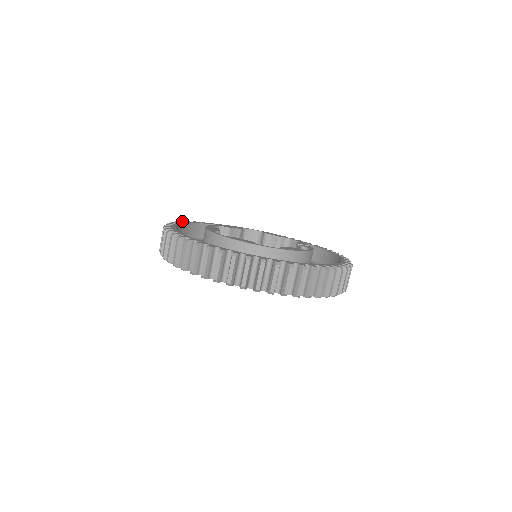
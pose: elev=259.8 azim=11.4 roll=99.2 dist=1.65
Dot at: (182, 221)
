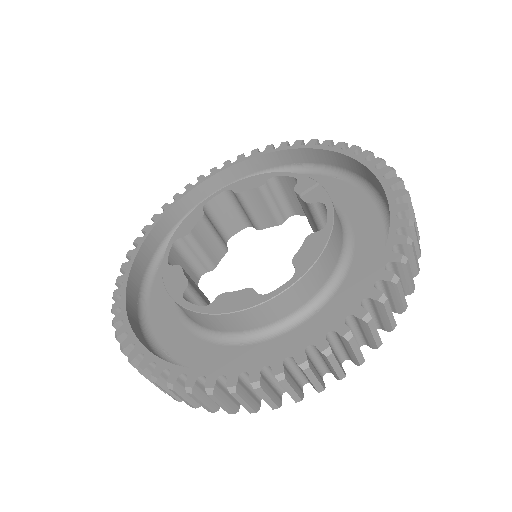
Dot at: (122, 266)
